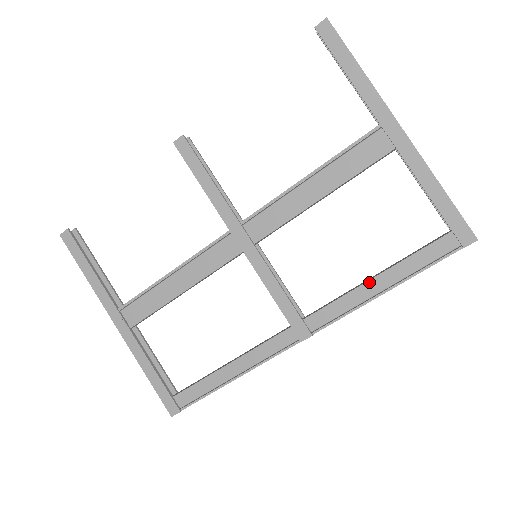
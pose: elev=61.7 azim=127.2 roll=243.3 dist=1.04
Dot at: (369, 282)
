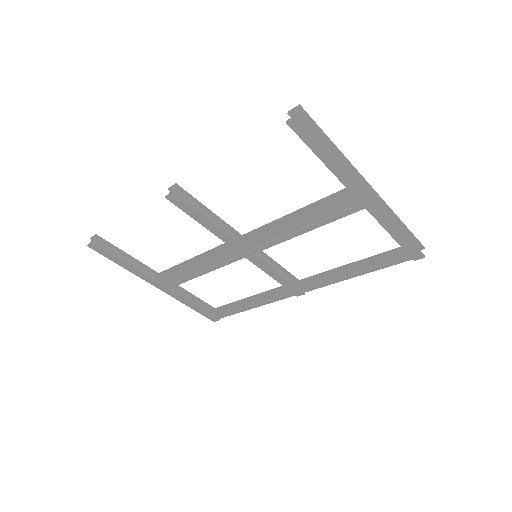
Dot at: (344, 272)
